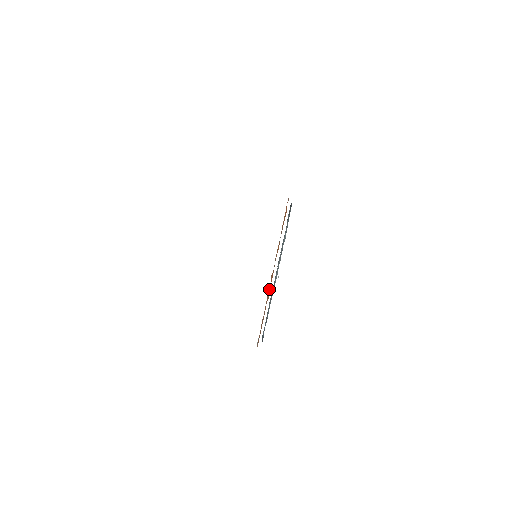
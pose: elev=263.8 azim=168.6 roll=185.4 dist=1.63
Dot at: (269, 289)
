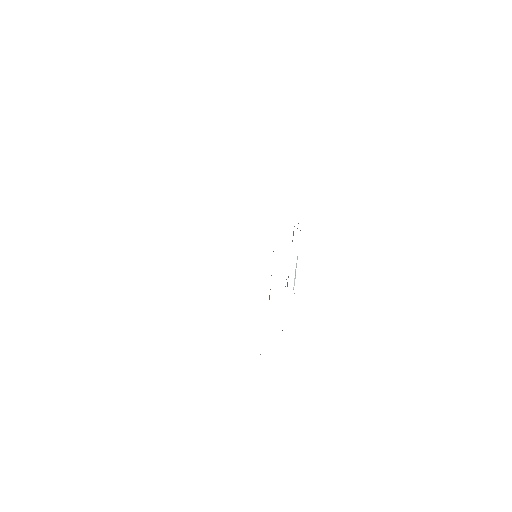
Dot at: occluded
